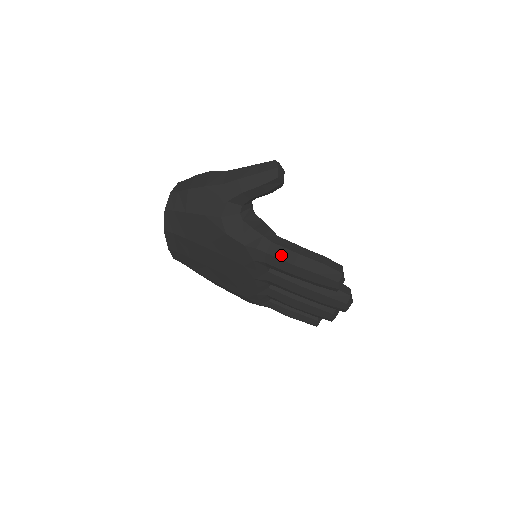
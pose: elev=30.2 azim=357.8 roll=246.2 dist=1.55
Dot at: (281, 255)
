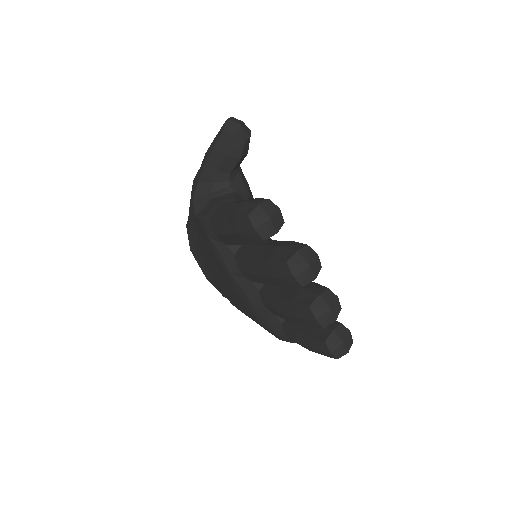
Dot at: (218, 213)
